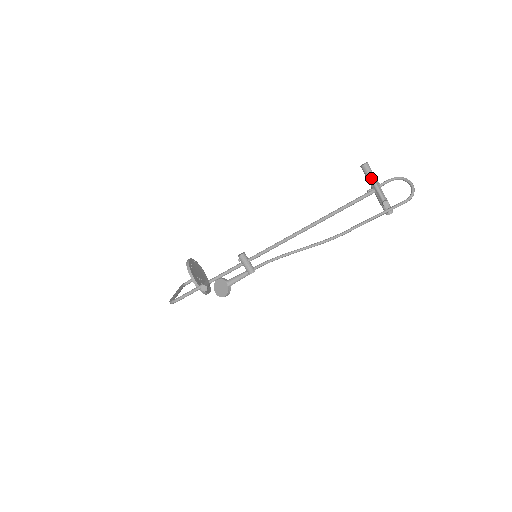
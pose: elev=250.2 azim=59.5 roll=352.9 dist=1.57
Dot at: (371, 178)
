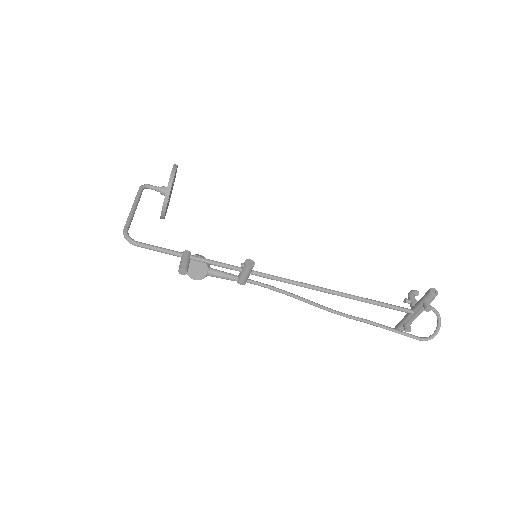
Dot at: (426, 310)
